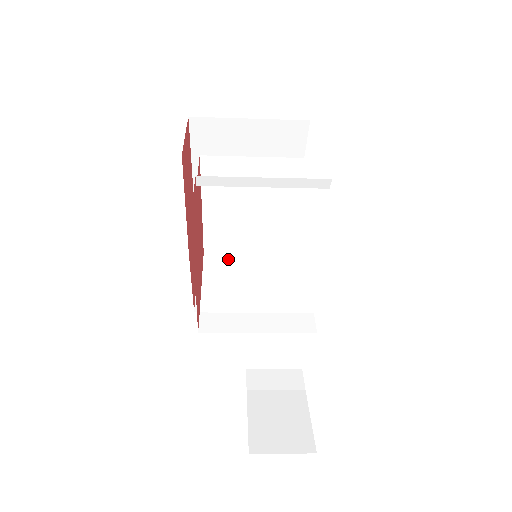
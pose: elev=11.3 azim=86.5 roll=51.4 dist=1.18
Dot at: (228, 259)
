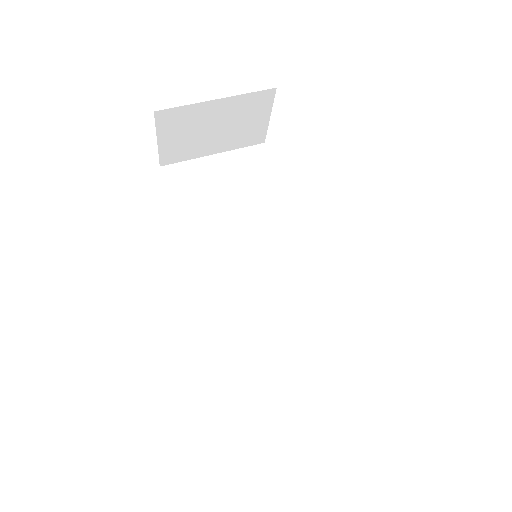
Dot at: occluded
